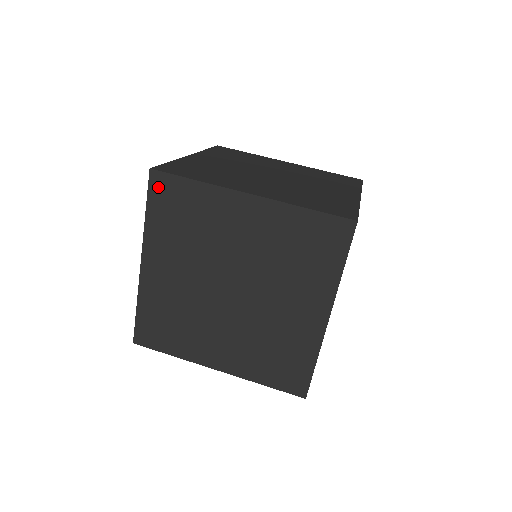
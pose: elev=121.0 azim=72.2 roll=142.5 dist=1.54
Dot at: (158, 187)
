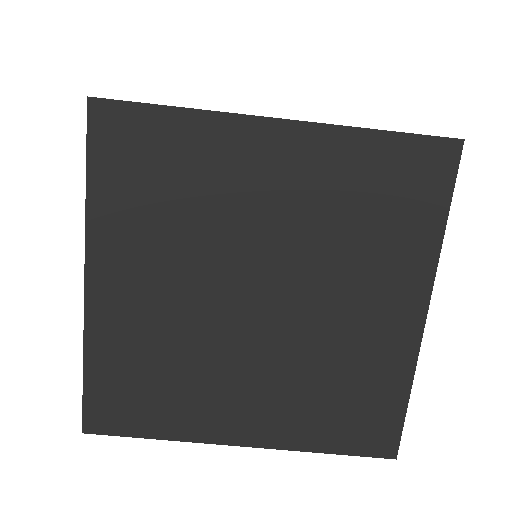
Dot at: occluded
